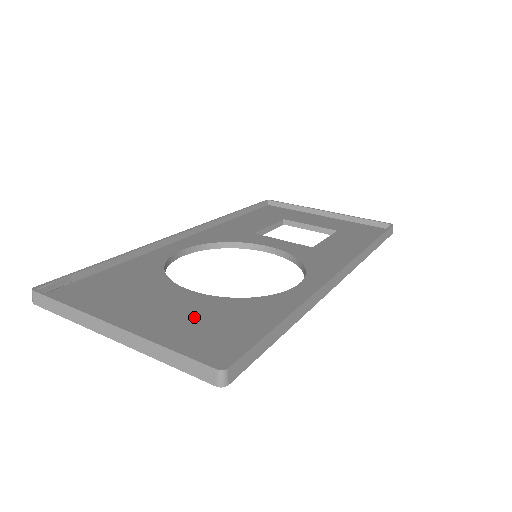
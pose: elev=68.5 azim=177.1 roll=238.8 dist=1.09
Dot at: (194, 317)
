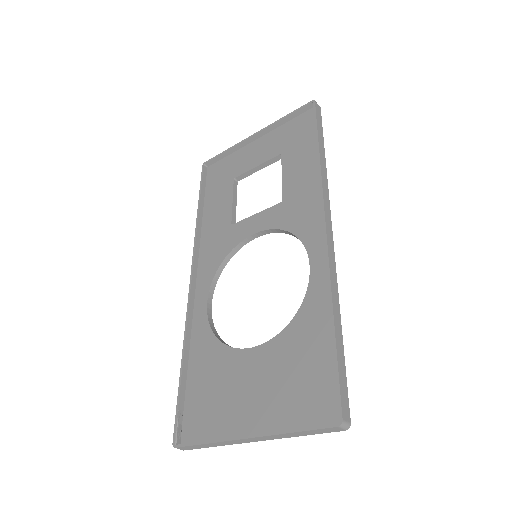
Dot at: (279, 377)
